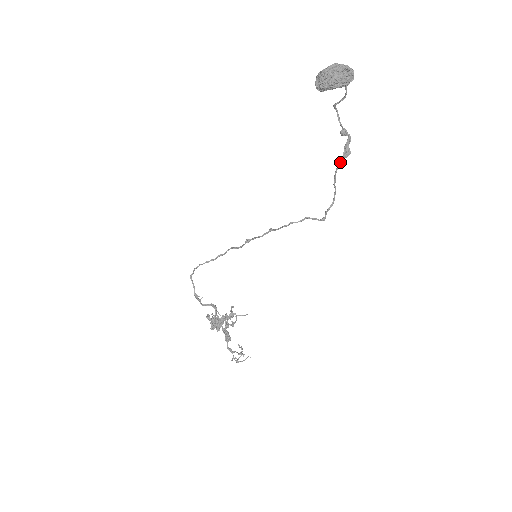
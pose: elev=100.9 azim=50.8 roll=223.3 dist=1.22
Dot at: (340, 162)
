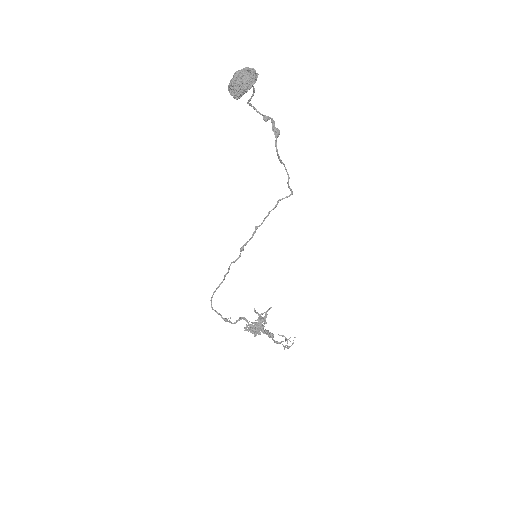
Dot at: (276, 143)
